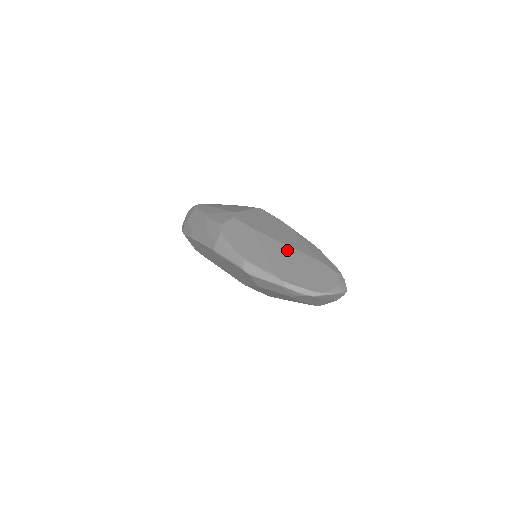
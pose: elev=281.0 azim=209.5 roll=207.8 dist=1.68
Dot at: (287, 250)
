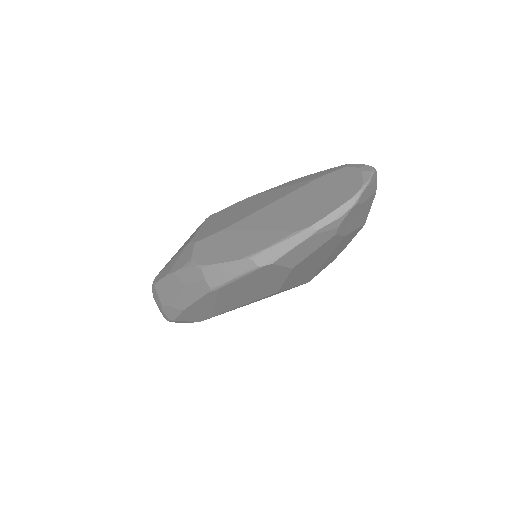
Dot at: (276, 206)
